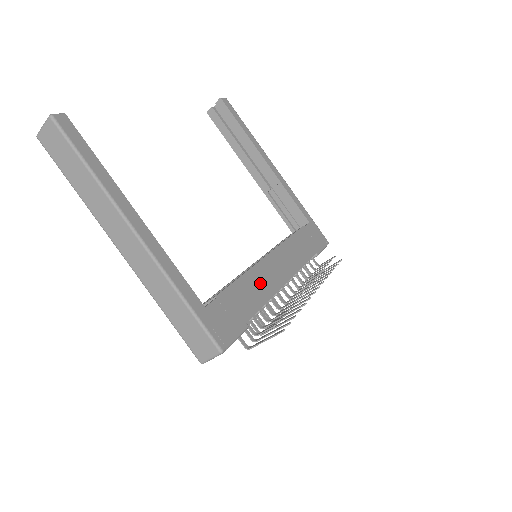
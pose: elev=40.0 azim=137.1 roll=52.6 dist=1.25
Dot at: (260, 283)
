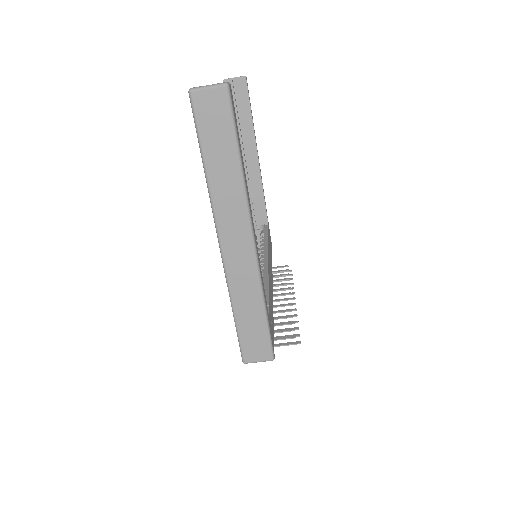
Dot at: occluded
